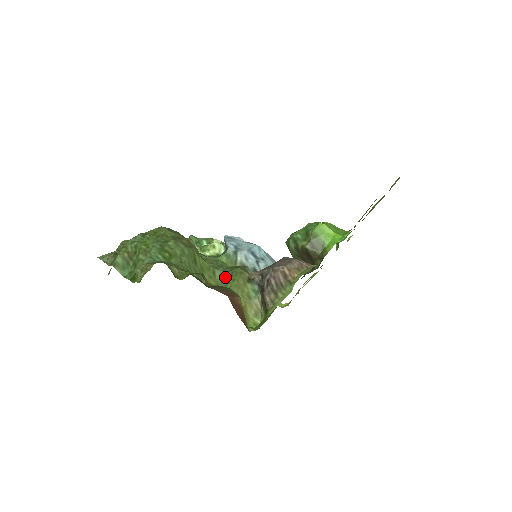
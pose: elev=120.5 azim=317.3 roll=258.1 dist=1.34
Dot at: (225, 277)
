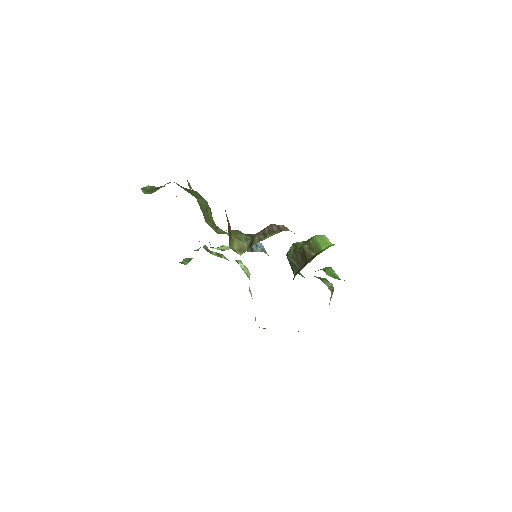
Dot at: (225, 233)
